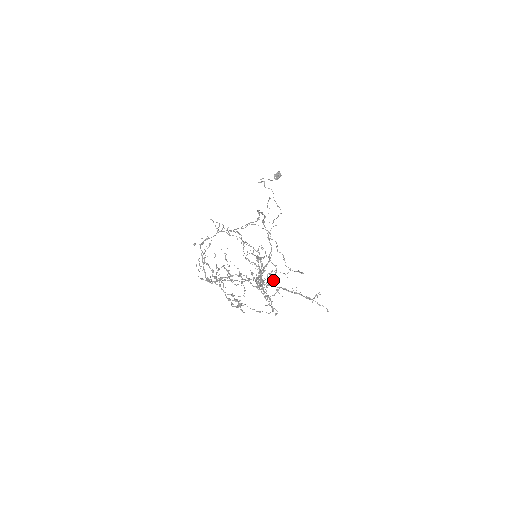
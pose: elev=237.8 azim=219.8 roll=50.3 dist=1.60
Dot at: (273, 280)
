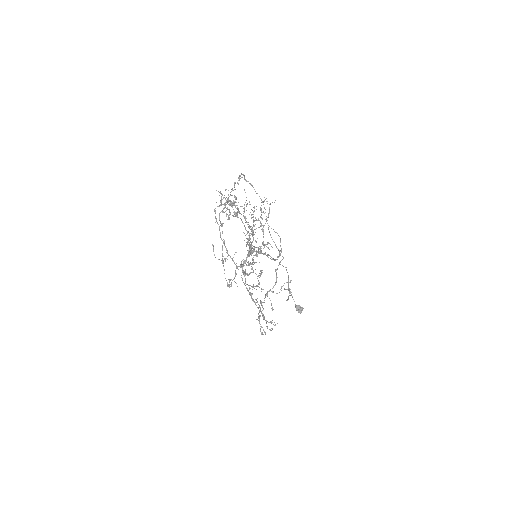
Dot at: occluded
